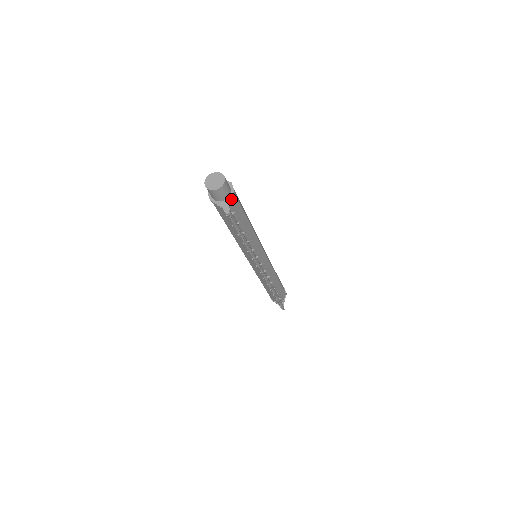
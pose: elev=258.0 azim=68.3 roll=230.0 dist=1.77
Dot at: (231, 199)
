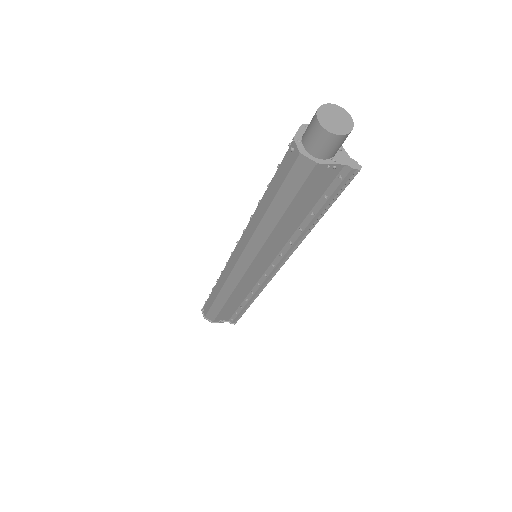
Dot at: (341, 147)
